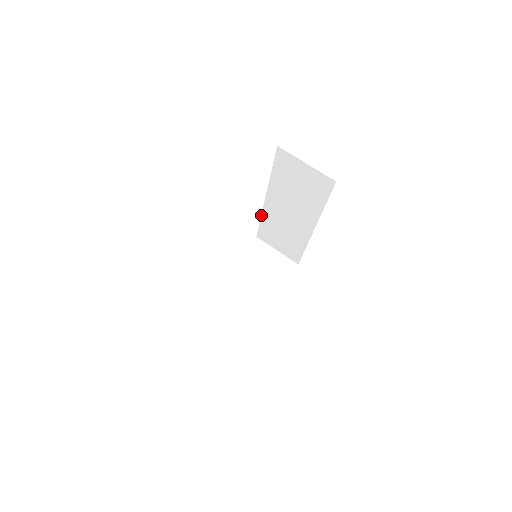
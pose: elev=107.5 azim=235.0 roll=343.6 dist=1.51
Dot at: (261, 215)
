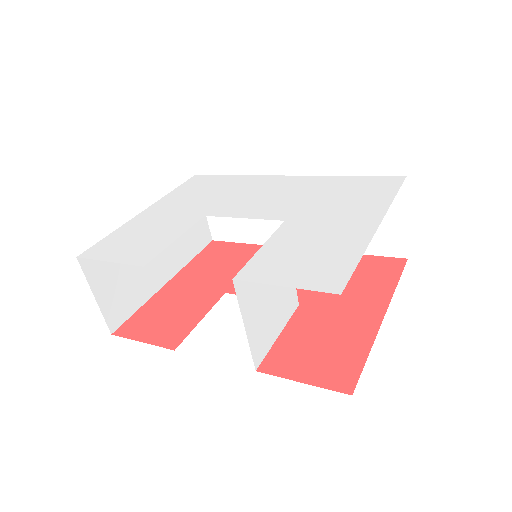
Dot at: (248, 175)
